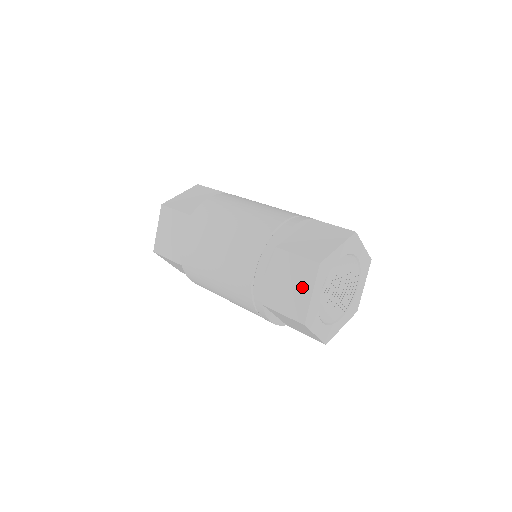
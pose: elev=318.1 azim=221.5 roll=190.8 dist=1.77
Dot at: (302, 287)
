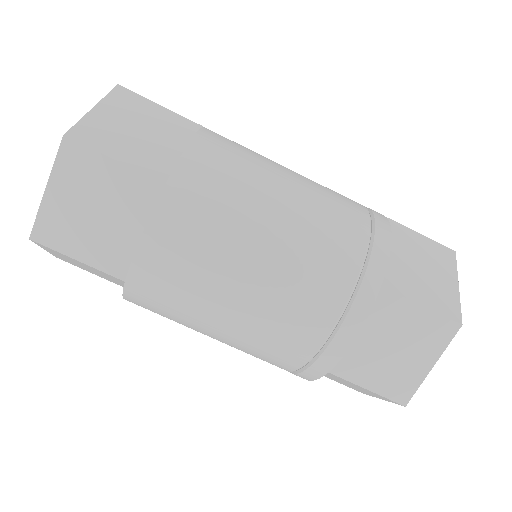
Dot at: (442, 273)
